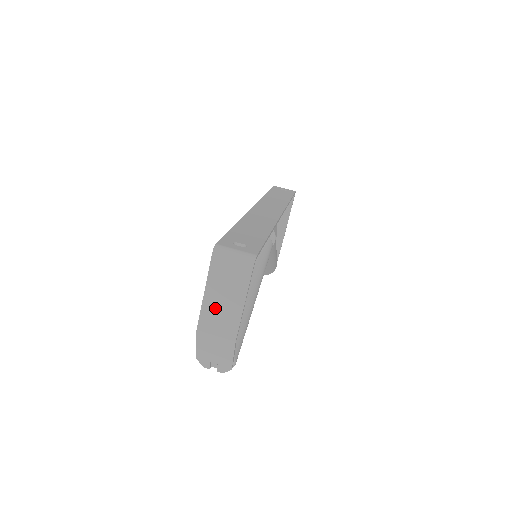
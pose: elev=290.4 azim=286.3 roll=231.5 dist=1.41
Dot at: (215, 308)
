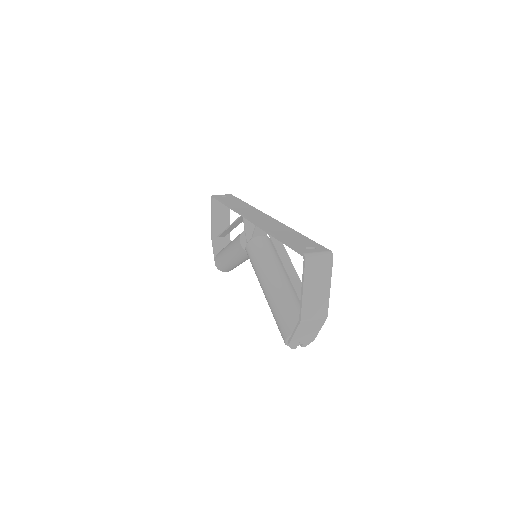
Dot at: (311, 299)
